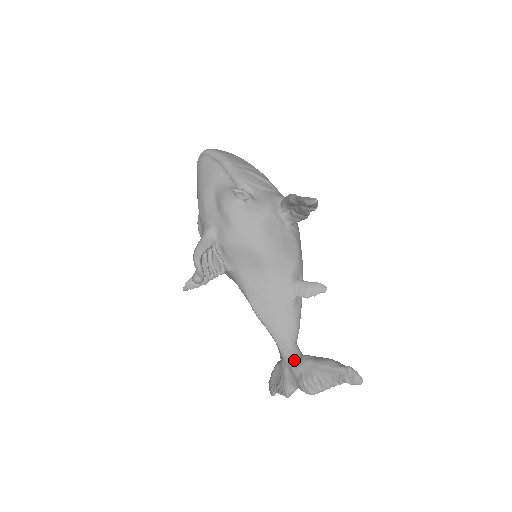
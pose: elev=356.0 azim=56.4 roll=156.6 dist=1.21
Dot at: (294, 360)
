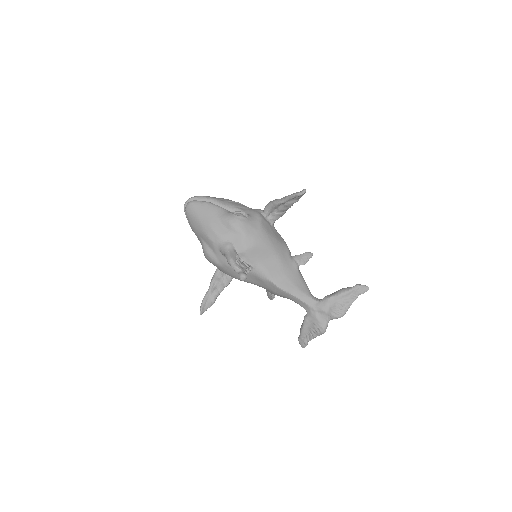
Dot at: (320, 304)
